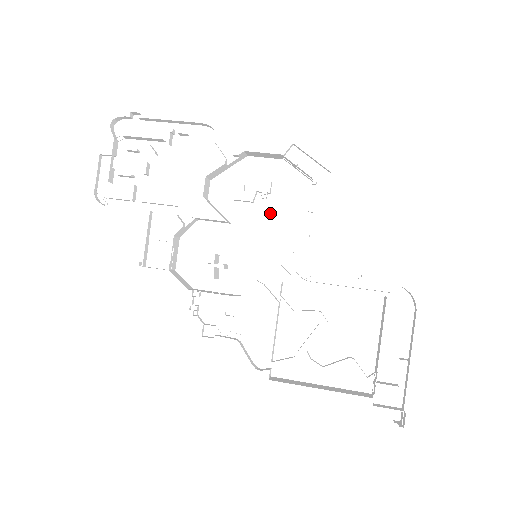
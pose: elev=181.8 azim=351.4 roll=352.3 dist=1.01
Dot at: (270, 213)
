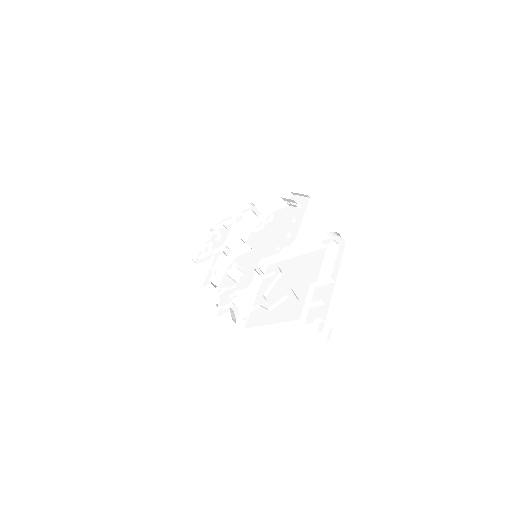
Dot at: (275, 235)
